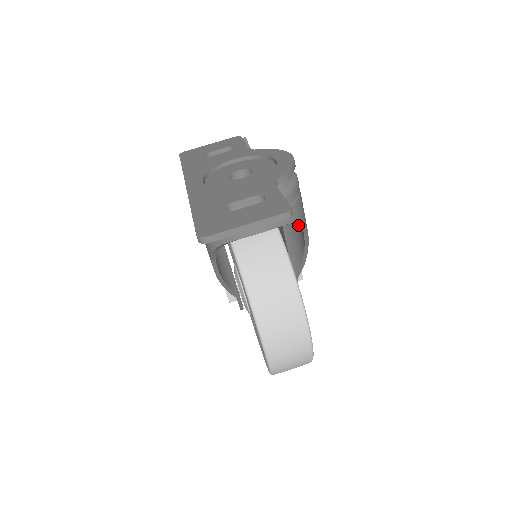
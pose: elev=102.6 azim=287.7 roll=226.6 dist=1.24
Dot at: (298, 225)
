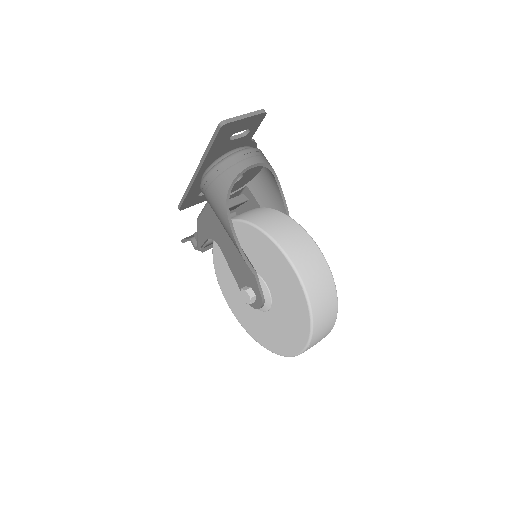
Dot at: (275, 199)
